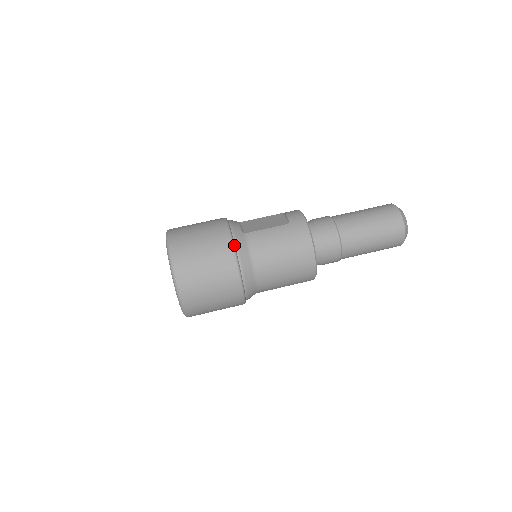
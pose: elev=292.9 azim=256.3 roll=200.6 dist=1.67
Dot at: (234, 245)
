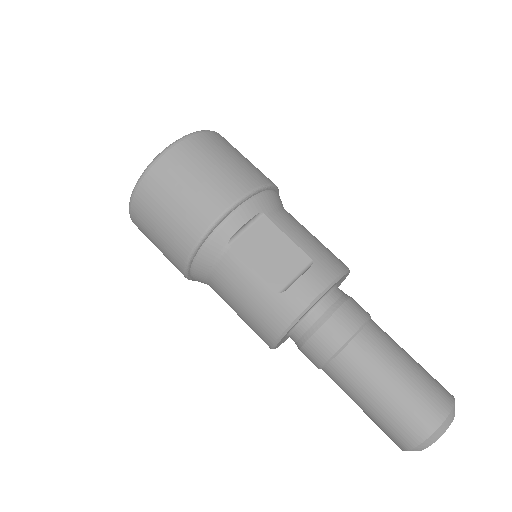
Dot at: (197, 248)
